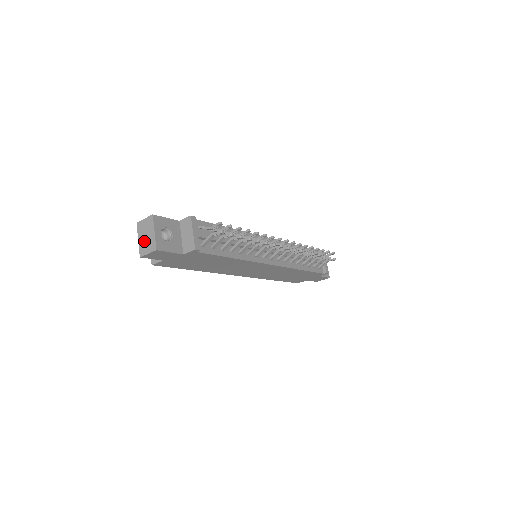
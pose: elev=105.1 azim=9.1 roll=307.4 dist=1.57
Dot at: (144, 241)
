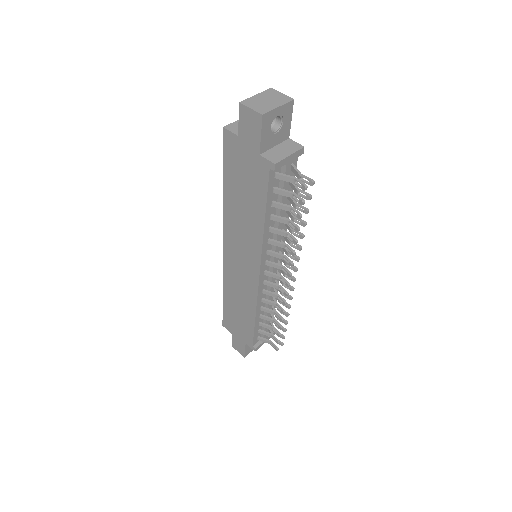
Dot at: (260, 100)
